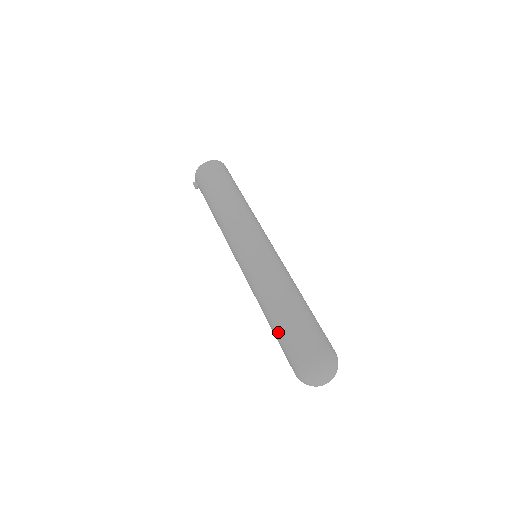
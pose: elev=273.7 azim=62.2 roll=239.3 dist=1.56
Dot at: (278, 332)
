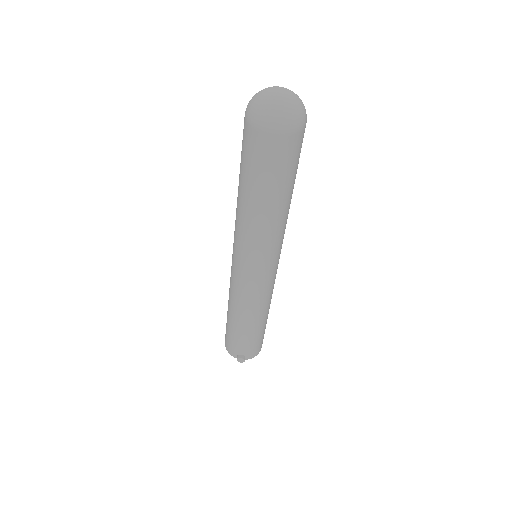
Dot at: (248, 177)
